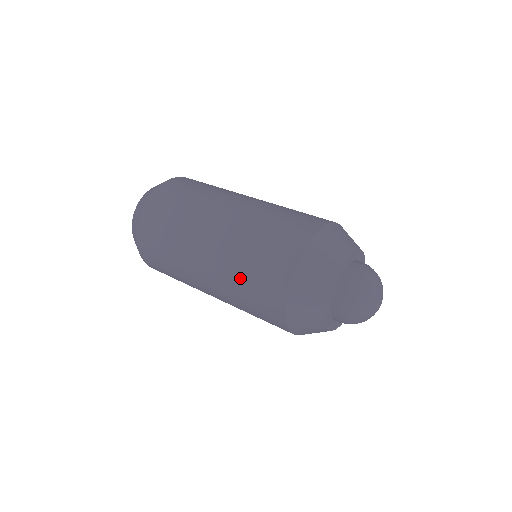
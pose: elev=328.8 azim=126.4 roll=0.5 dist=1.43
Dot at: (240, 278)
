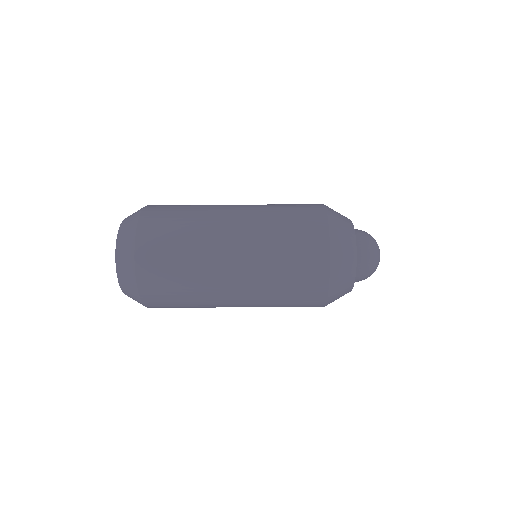
Dot at: (278, 286)
